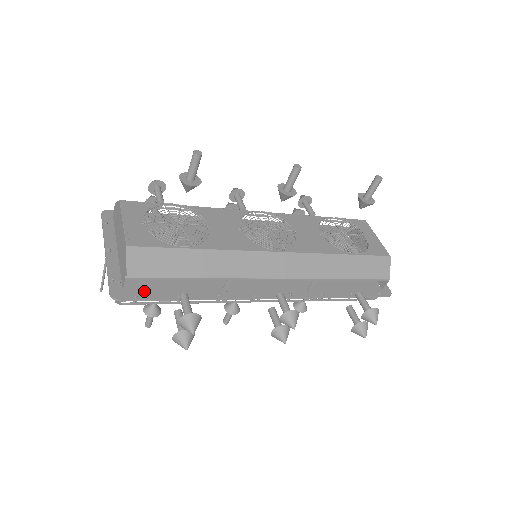
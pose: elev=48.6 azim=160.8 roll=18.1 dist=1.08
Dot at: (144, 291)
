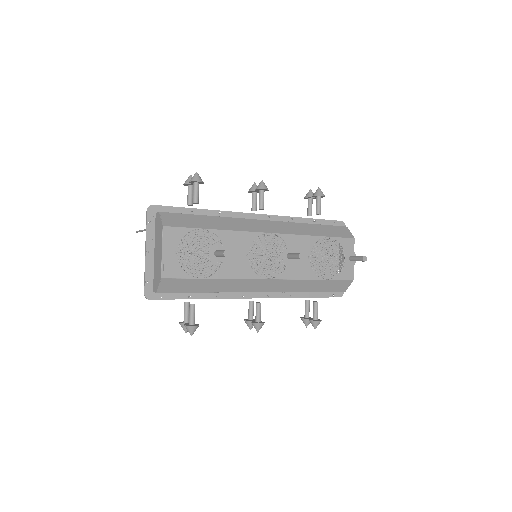
Dot at: occluded
